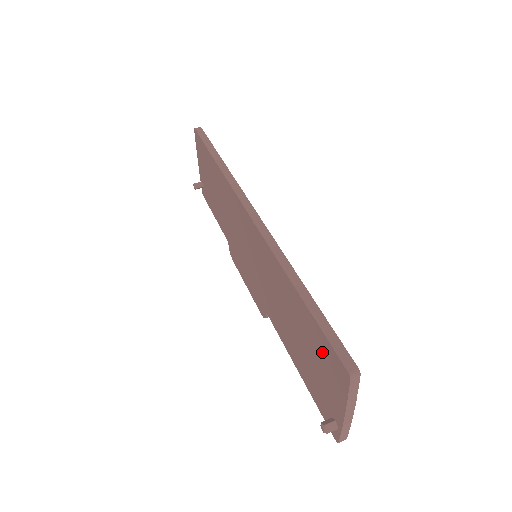
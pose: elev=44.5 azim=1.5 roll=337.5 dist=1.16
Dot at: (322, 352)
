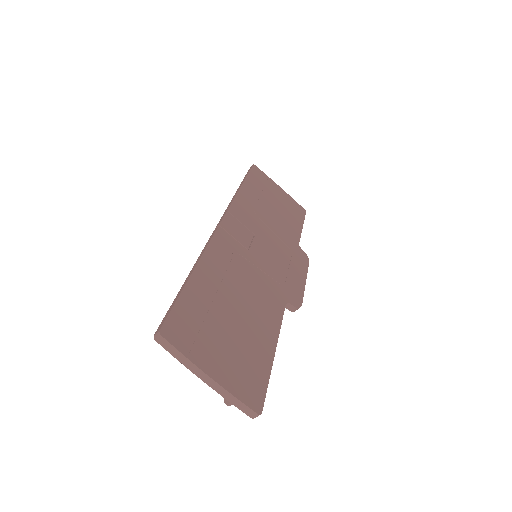
Dot at: occluded
